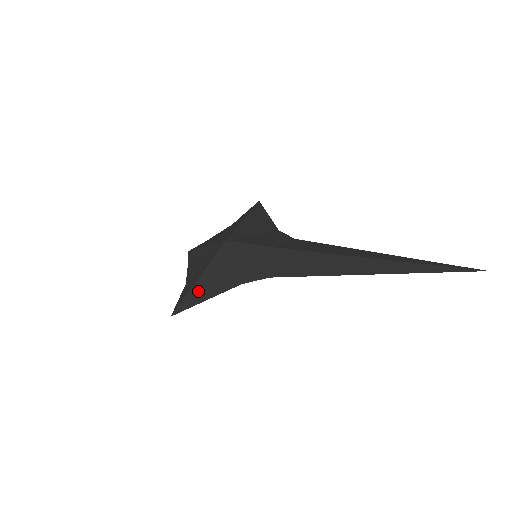
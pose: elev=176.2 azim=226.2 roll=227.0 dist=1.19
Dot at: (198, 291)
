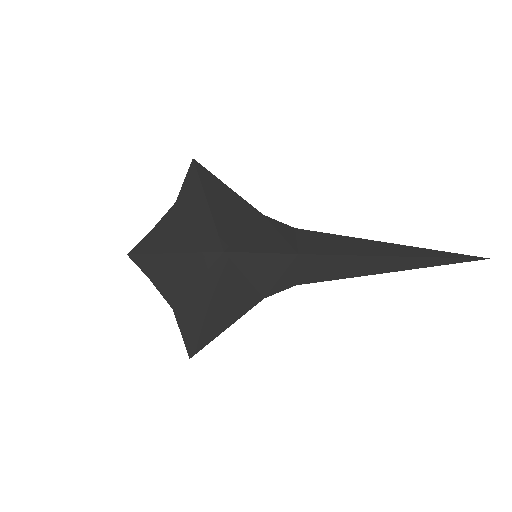
Dot at: (213, 321)
